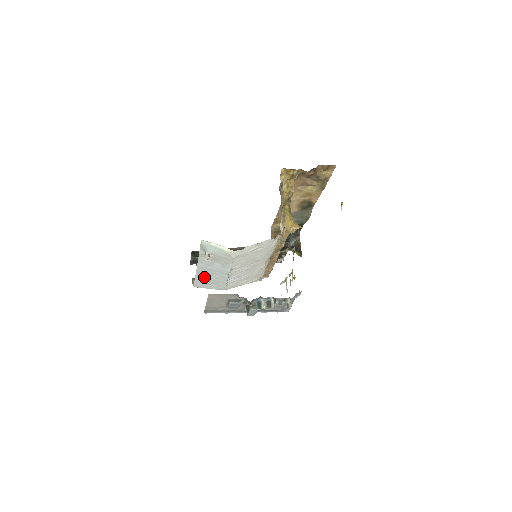
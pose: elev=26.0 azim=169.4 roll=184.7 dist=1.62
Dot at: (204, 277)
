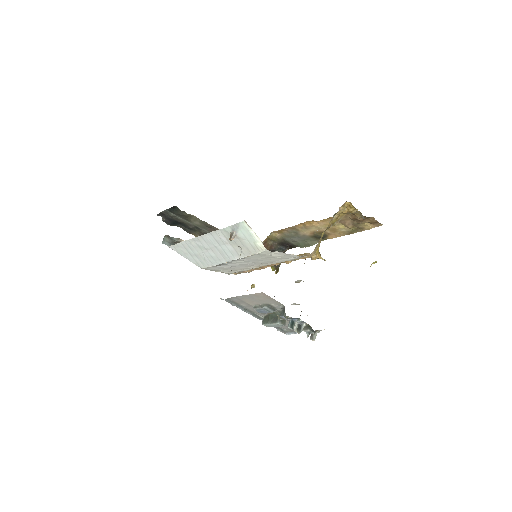
Dot at: (195, 247)
